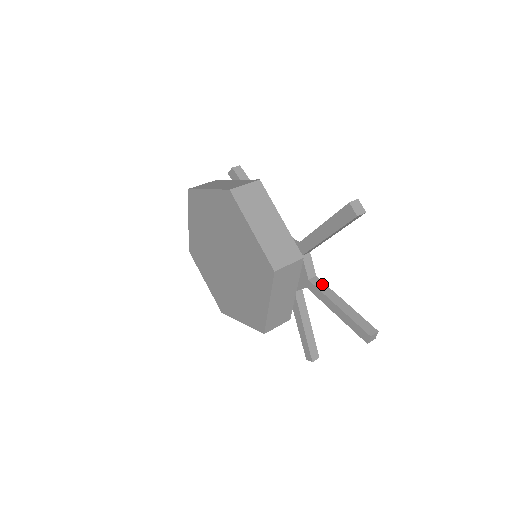
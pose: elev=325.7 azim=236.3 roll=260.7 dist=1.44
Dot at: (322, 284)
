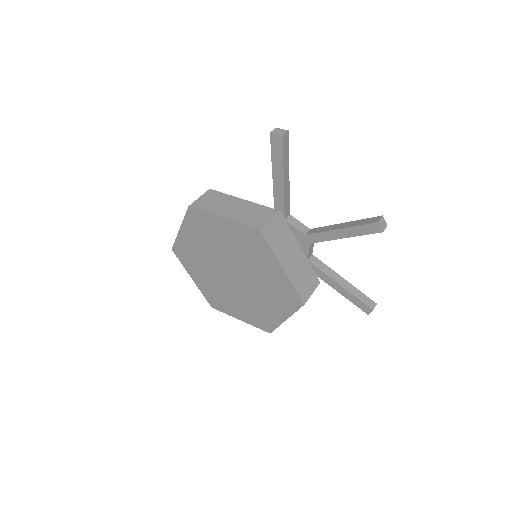
Dot at: (318, 229)
